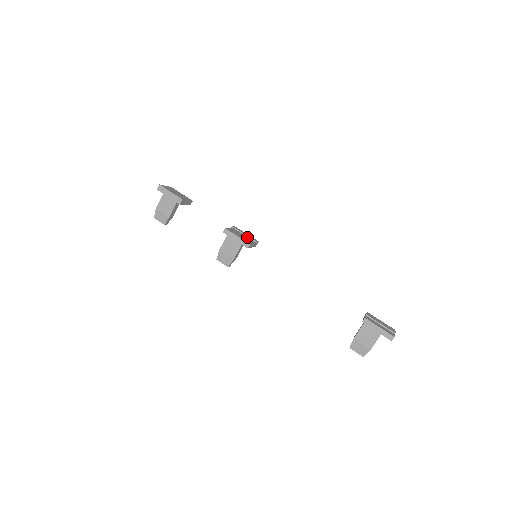
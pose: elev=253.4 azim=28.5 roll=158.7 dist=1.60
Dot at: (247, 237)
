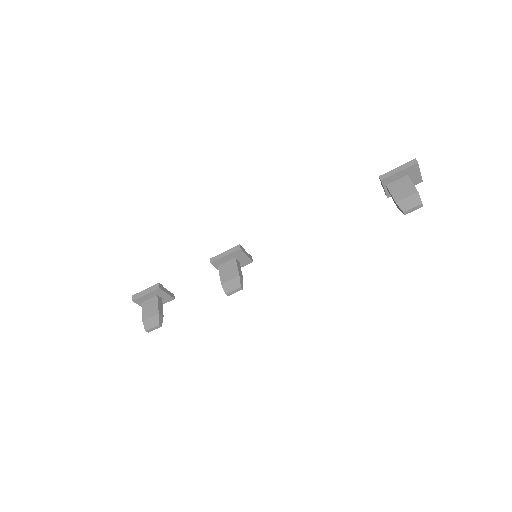
Dot at: occluded
